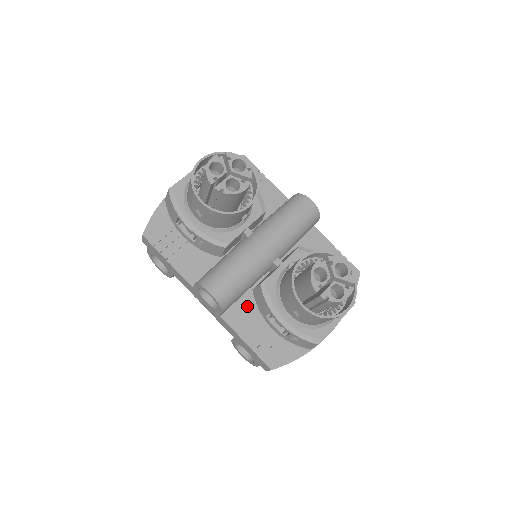
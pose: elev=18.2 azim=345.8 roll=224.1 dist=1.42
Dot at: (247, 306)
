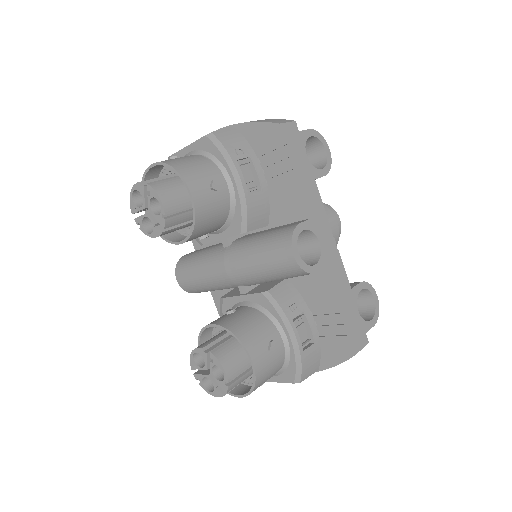
Dot at: occluded
